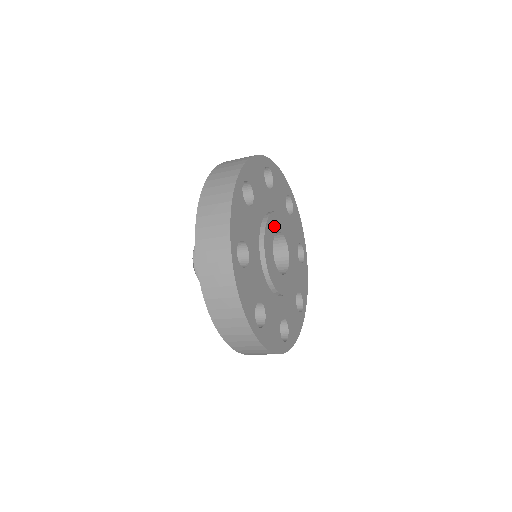
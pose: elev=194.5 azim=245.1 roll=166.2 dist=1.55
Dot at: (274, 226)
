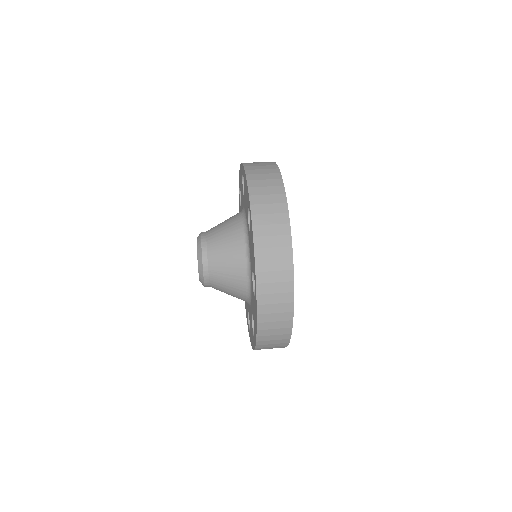
Dot at: occluded
